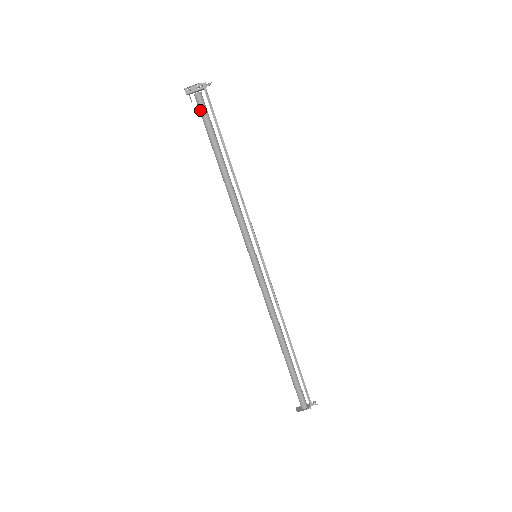
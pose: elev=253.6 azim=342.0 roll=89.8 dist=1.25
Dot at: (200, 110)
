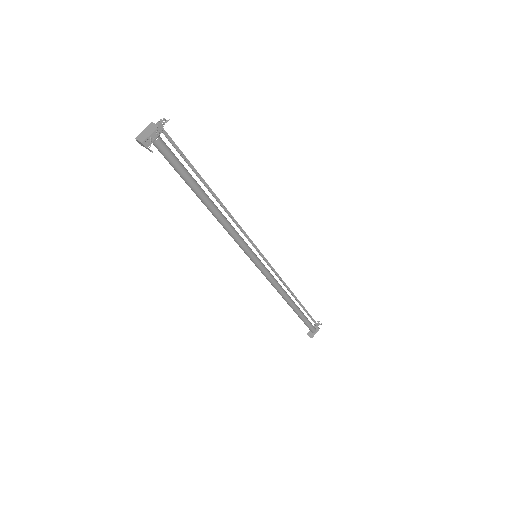
Dot at: (166, 156)
